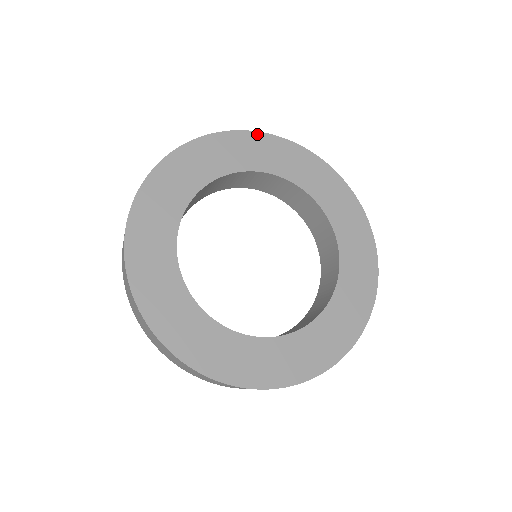
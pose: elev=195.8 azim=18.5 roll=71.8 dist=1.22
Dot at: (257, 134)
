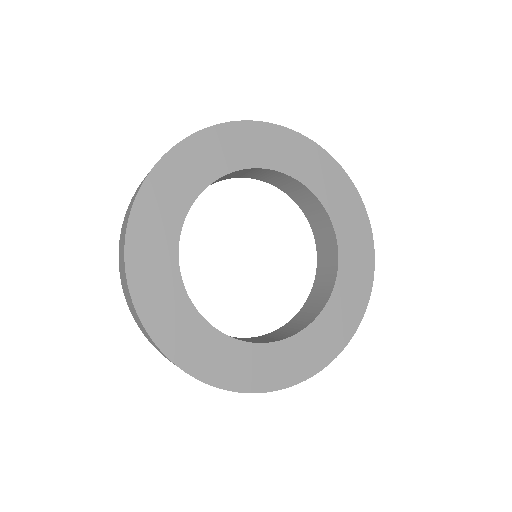
Dot at: (339, 168)
